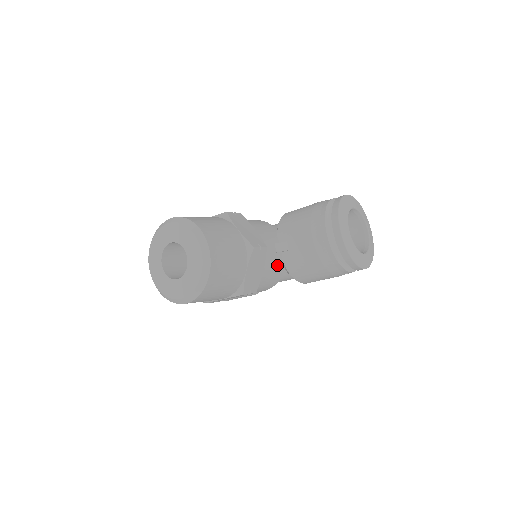
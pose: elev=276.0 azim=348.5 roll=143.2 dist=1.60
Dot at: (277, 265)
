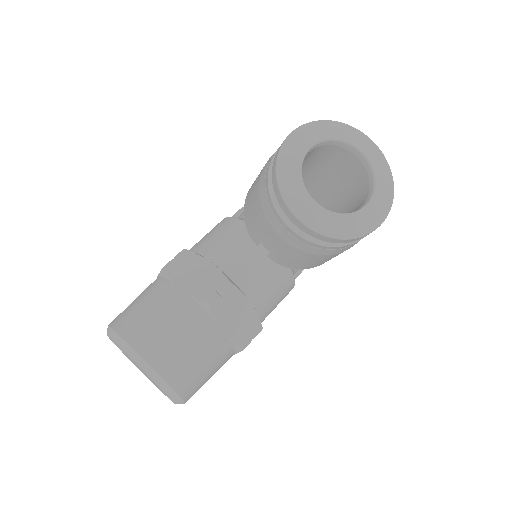
Dot at: (271, 275)
